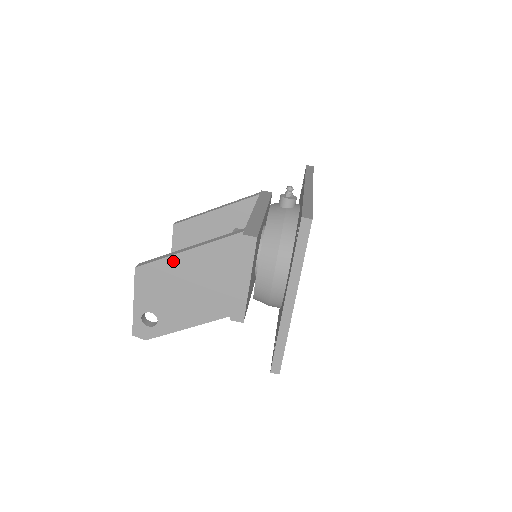
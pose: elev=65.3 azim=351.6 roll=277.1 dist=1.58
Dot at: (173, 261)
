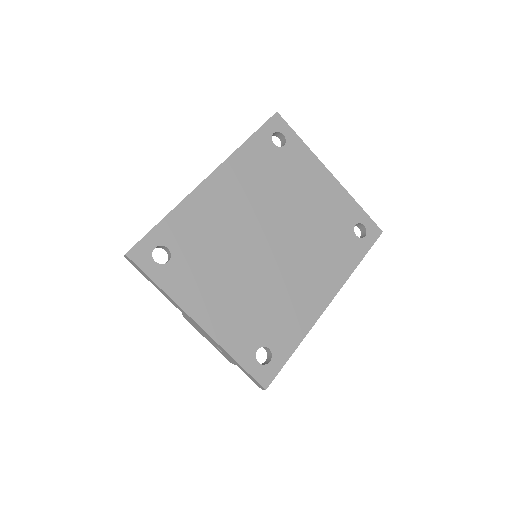
Dot at: occluded
